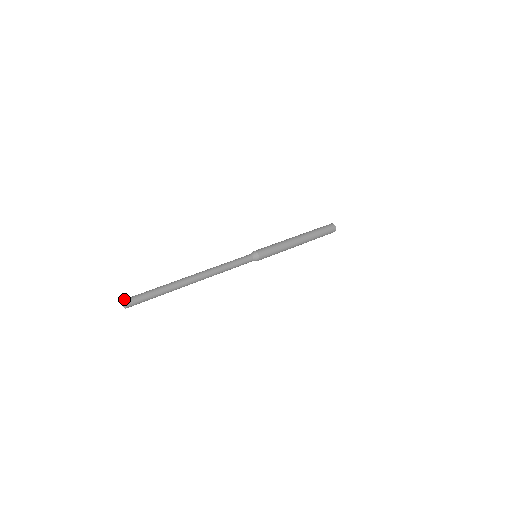
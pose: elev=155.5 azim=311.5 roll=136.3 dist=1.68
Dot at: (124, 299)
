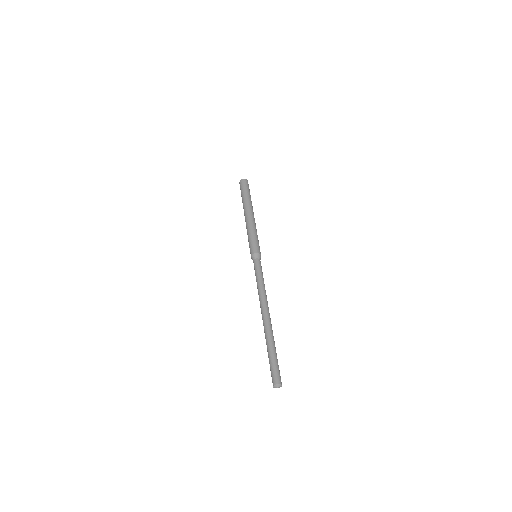
Dot at: (278, 382)
